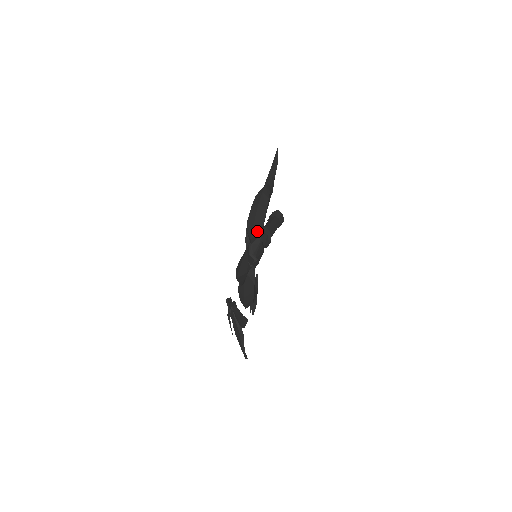
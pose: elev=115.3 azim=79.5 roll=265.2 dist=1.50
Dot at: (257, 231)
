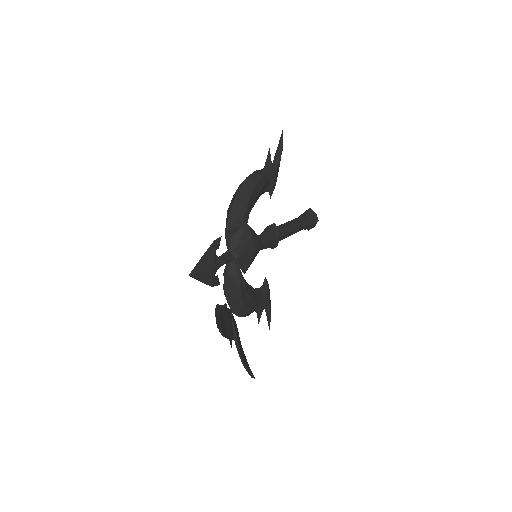
Dot at: (235, 222)
